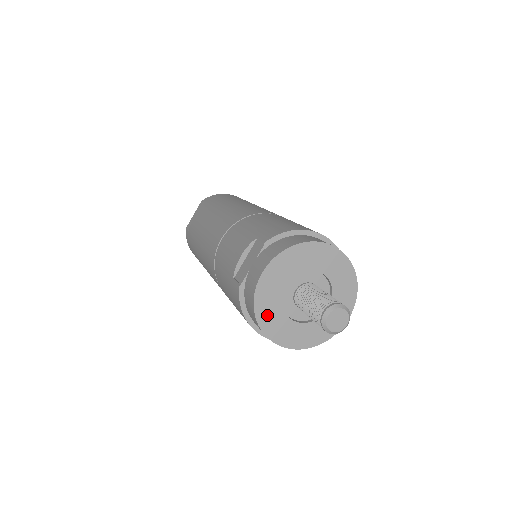
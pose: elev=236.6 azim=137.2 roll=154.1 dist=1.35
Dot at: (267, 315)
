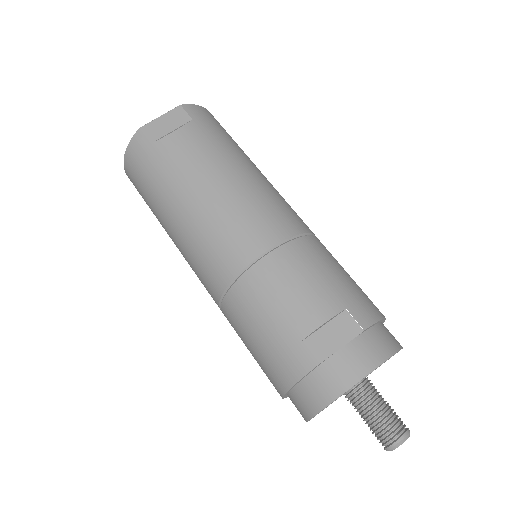
Dot at: occluded
